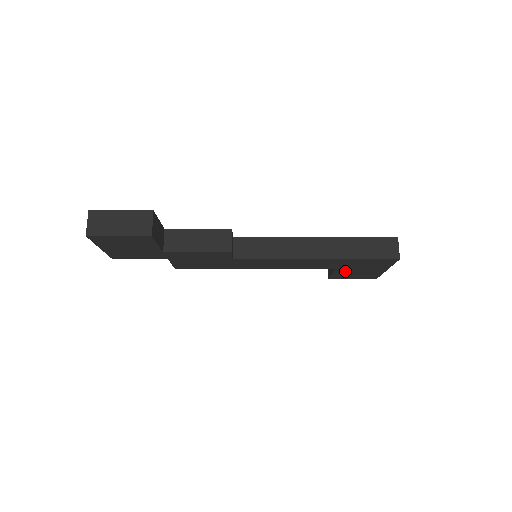
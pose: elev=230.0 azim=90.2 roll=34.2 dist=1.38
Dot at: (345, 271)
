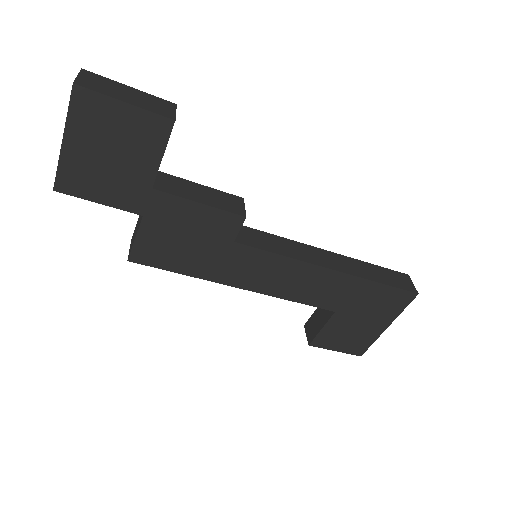
Dot at: (342, 322)
